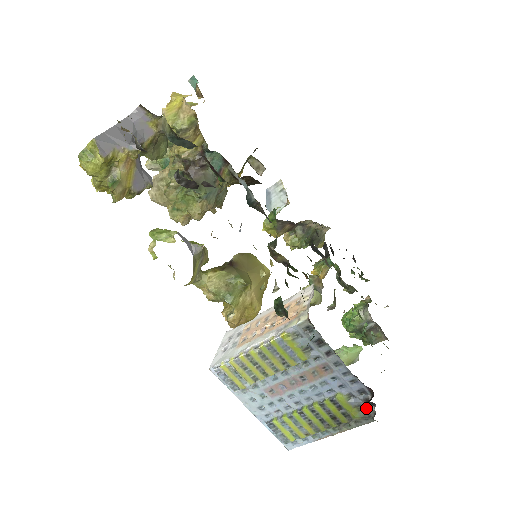
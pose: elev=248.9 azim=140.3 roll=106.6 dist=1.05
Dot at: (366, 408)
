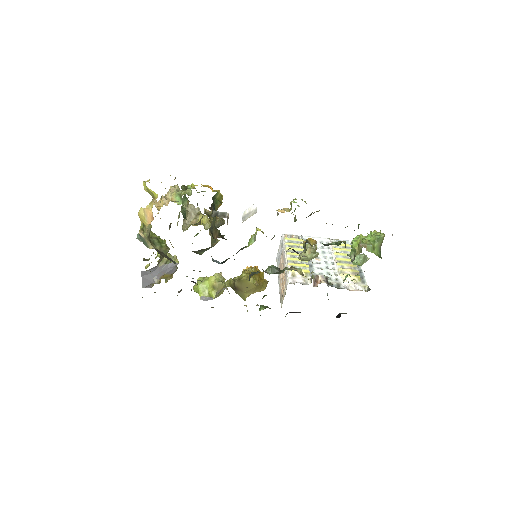
Dot at: occluded
